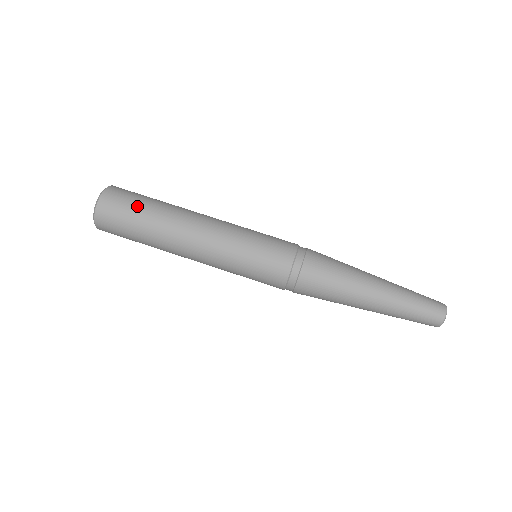
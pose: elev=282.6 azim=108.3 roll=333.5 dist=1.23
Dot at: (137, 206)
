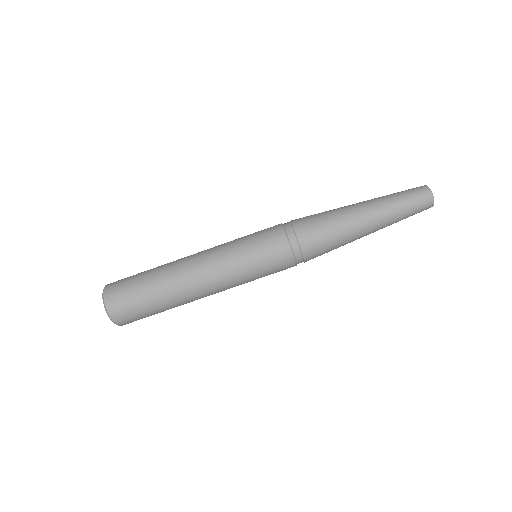
Dot at: (143, 304)
